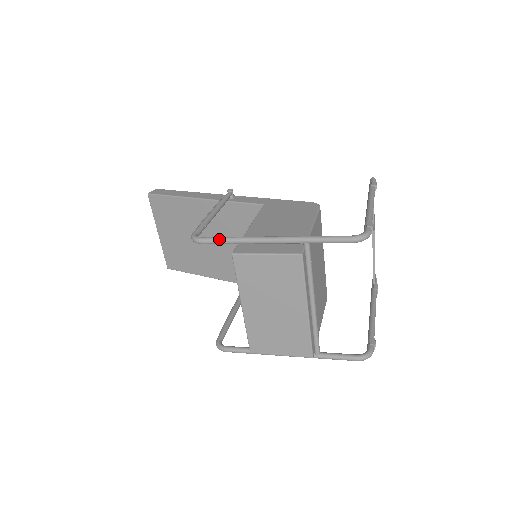
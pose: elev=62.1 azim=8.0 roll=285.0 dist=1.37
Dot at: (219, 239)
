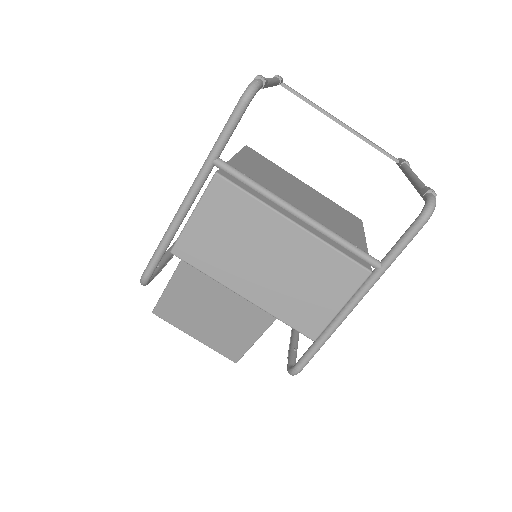
Dot at: (154, 255)
